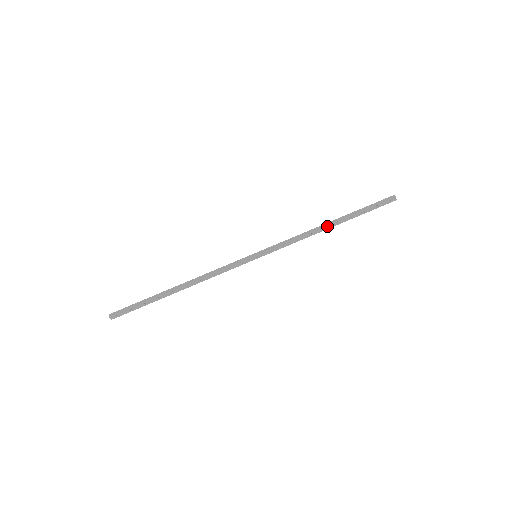
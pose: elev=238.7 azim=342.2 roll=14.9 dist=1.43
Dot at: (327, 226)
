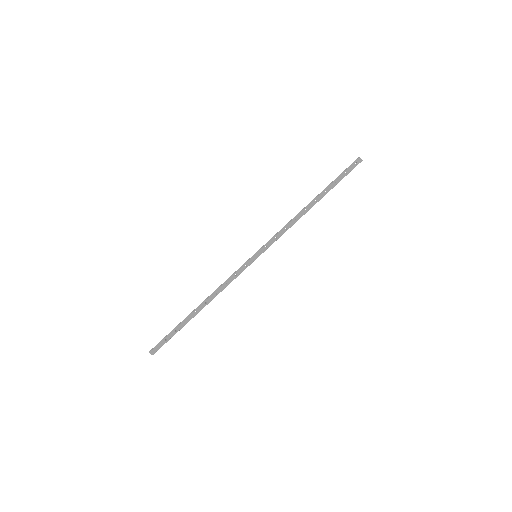
Dot at: (308, 207)
